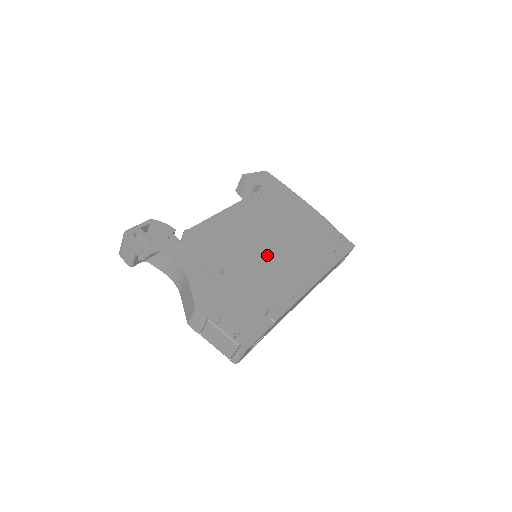
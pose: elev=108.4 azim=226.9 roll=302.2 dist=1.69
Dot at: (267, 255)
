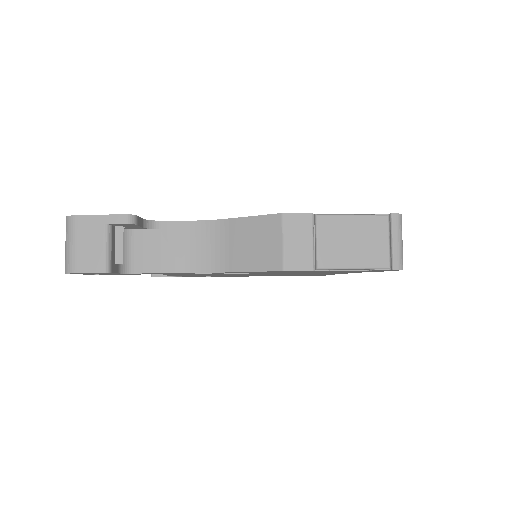
Dot at: occluded
